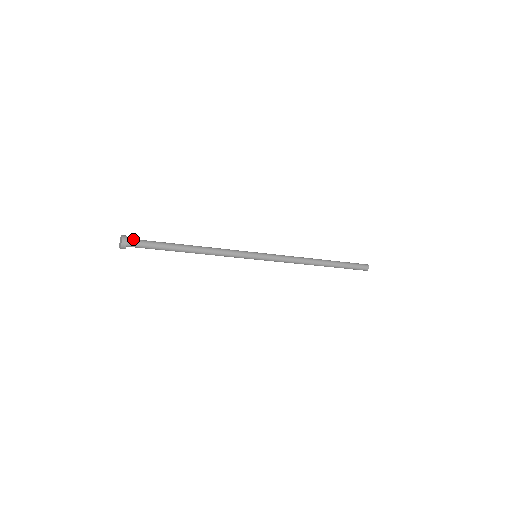
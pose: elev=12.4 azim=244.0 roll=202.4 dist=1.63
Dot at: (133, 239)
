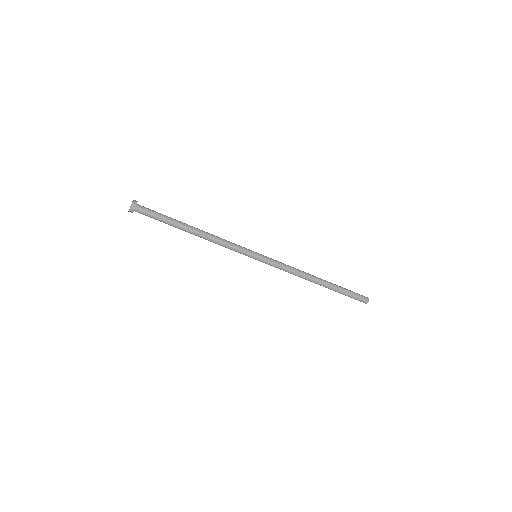
Dot at: (143, 206)
